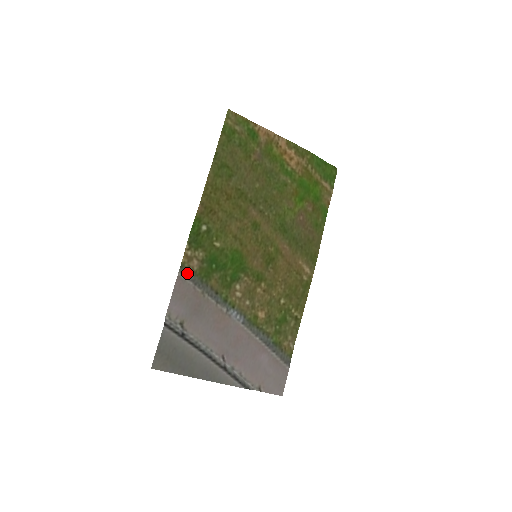
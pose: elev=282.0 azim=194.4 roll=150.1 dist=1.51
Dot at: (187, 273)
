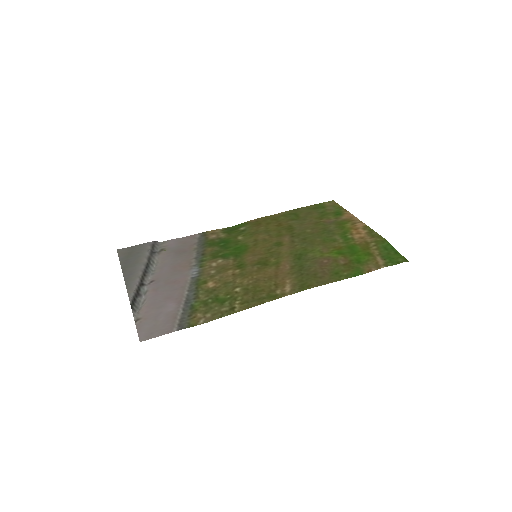
Dot at: (202, 236)
